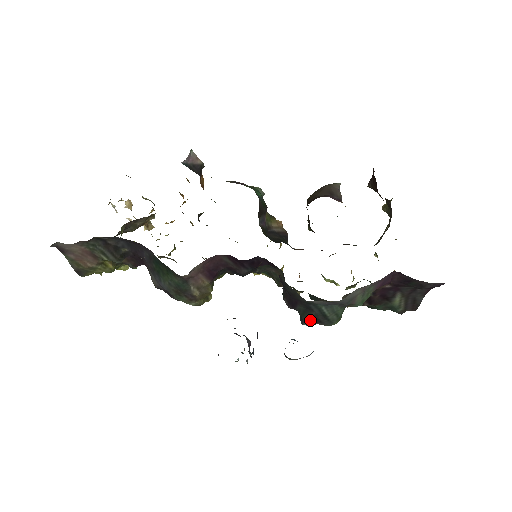
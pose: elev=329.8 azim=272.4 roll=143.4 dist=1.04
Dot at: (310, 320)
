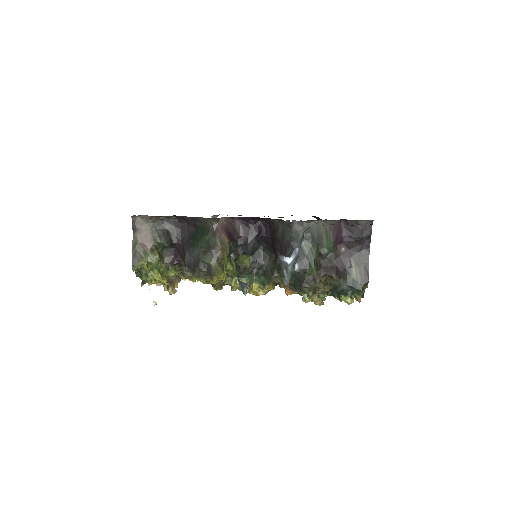
Dot at: (296, 264)
